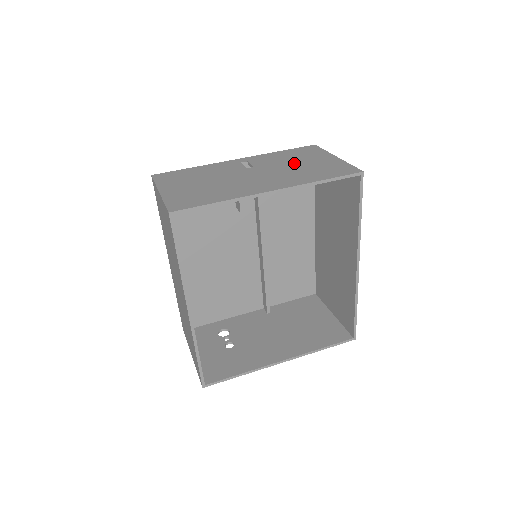
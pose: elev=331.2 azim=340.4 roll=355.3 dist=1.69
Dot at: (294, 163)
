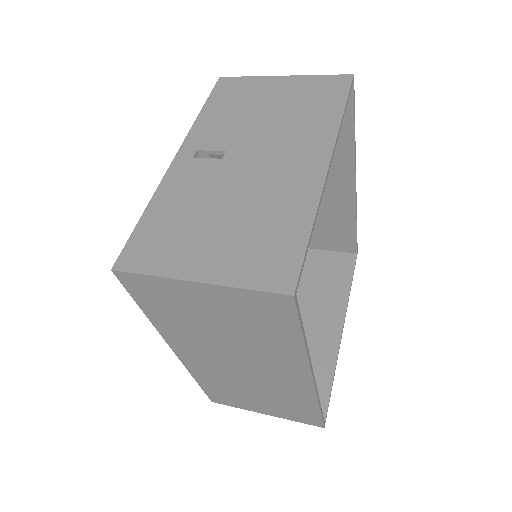
Dot at: (260, 114)
